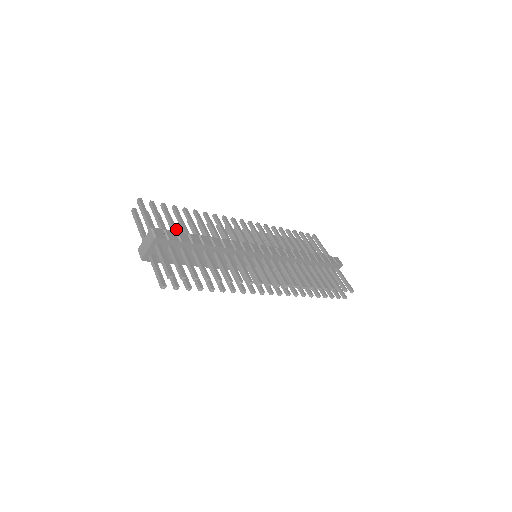
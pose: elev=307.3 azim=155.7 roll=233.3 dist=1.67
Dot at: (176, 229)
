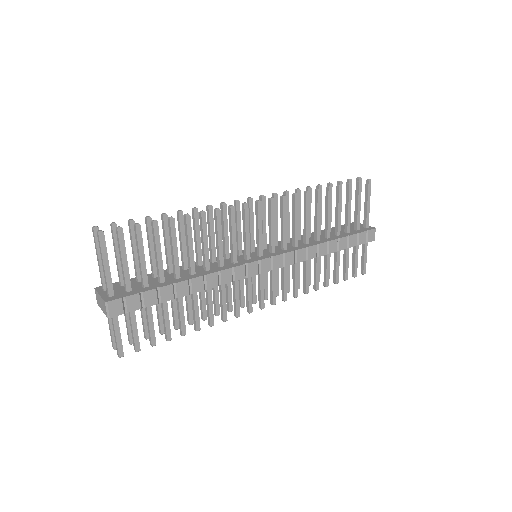
Dot at: (146, 273)
